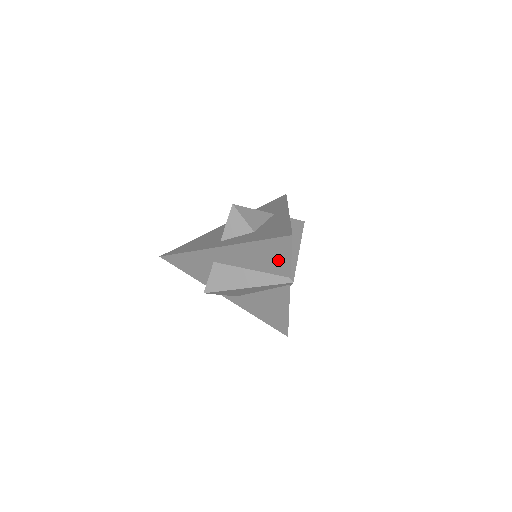
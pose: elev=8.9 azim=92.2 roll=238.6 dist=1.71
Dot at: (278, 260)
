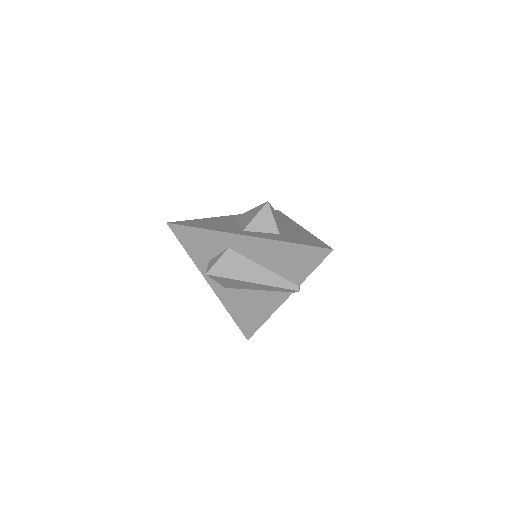
Dot at: (300, 267)
